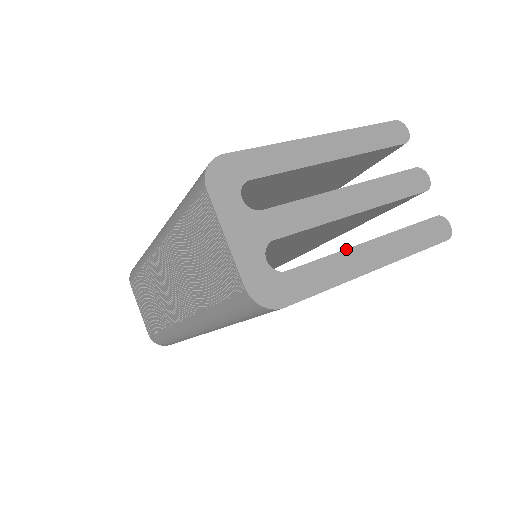
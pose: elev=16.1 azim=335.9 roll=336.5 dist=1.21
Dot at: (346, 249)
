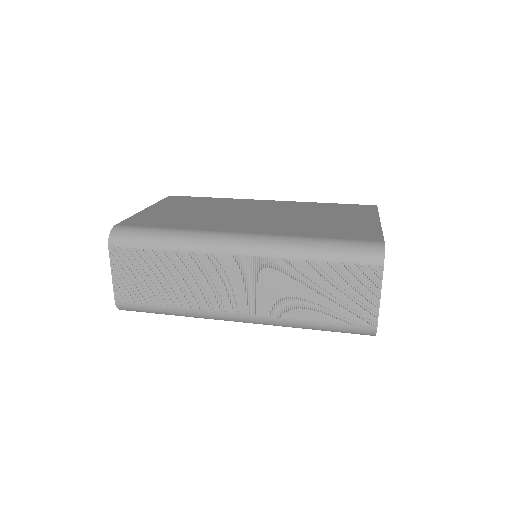
Dot at: occluded
